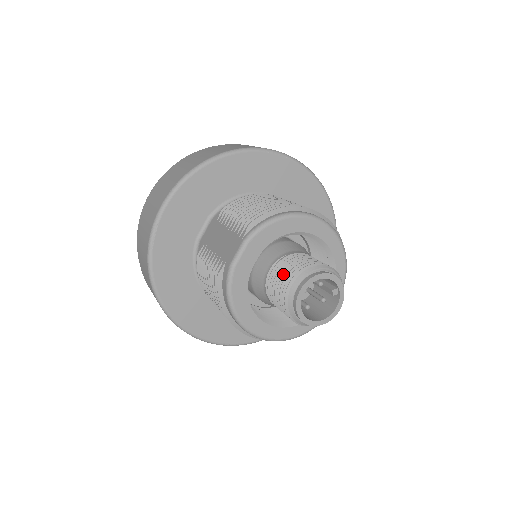
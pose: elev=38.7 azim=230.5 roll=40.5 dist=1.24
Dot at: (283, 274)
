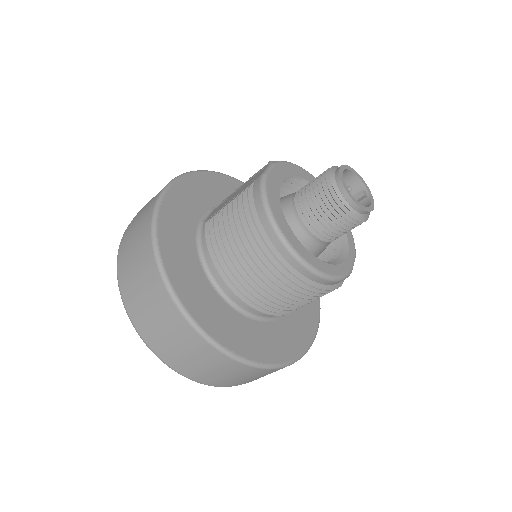
Dot at: (315, 178)
